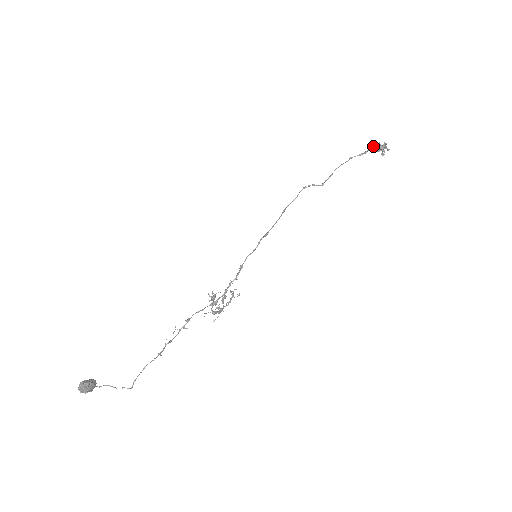
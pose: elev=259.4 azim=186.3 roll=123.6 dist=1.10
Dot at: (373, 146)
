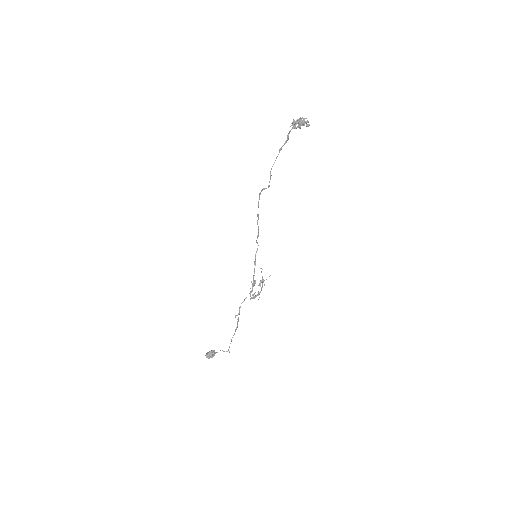
Dot at: (289, 131)
